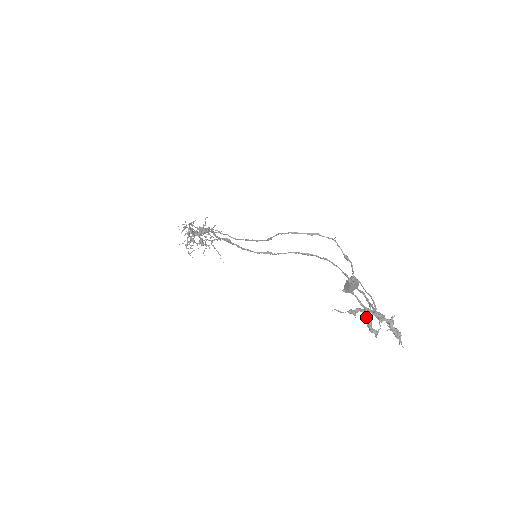
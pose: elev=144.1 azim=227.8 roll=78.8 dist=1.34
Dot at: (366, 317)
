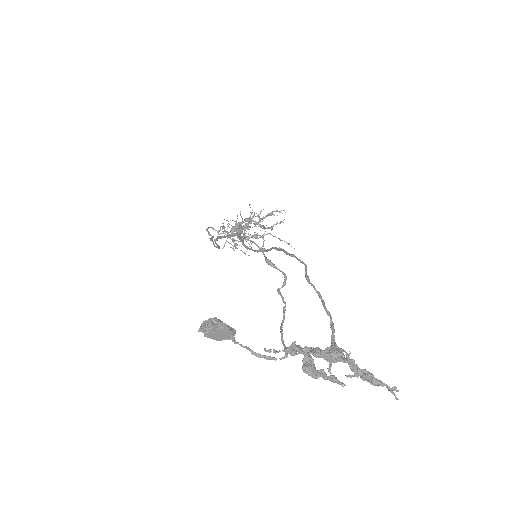
Dot at: (302, 360)
